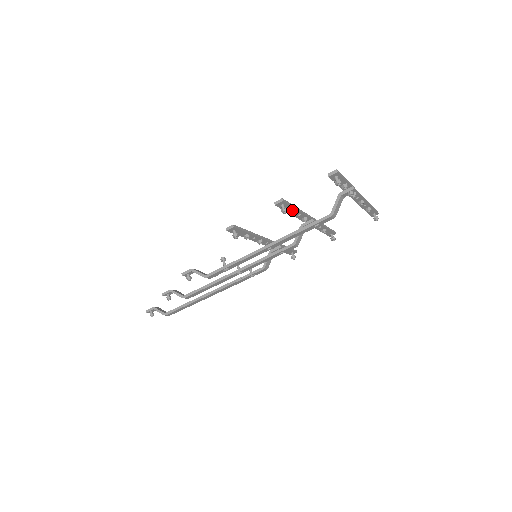
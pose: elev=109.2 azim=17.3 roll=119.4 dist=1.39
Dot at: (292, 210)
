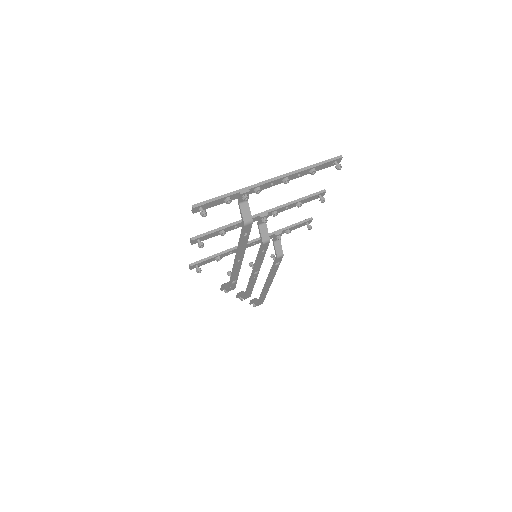
Dot at: (219, 232)
